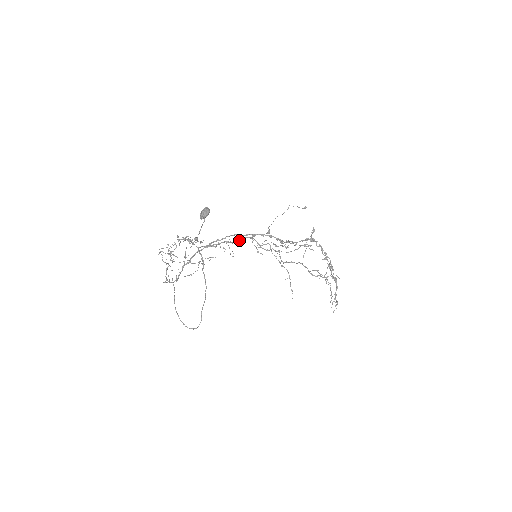
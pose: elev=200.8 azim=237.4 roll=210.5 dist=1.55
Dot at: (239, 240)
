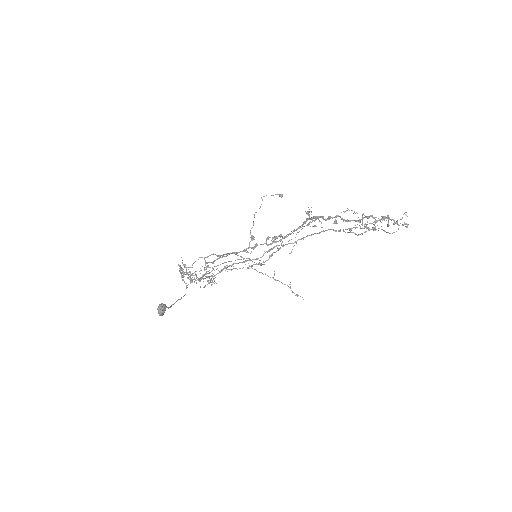
Dot at: (222, 270)
